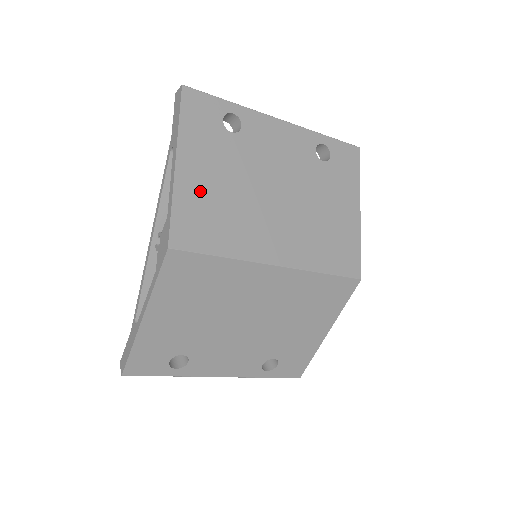
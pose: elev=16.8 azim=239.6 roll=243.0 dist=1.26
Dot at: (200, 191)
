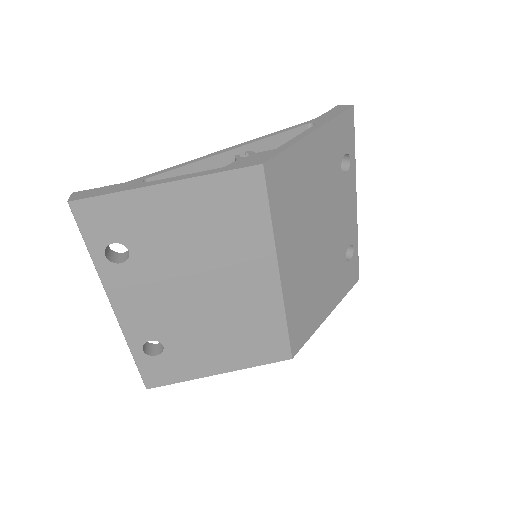
Dot at: (304, 166)
